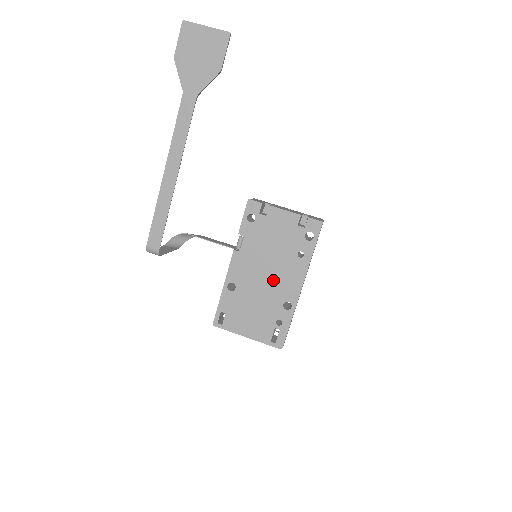
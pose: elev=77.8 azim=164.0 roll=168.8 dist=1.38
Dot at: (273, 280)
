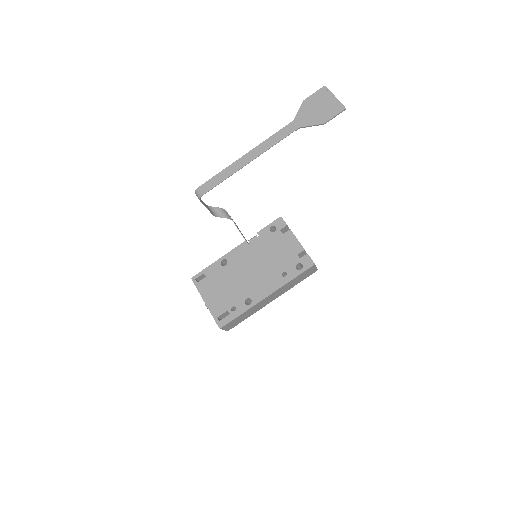
Dot at: (253, 278)
